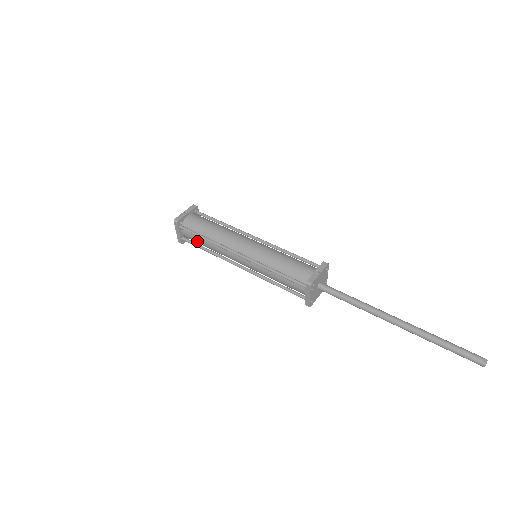
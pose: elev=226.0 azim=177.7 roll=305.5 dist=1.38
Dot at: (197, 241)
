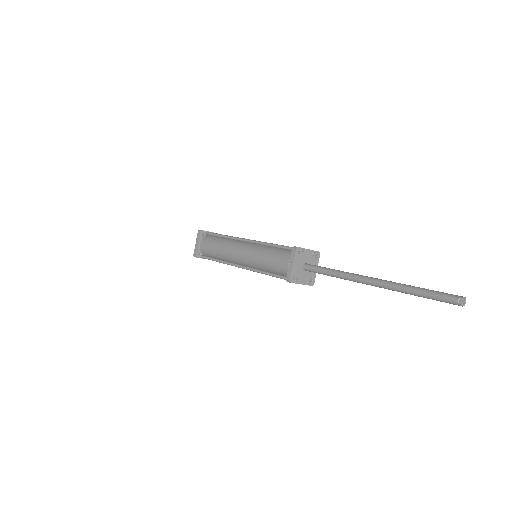
Dot at: occluded
